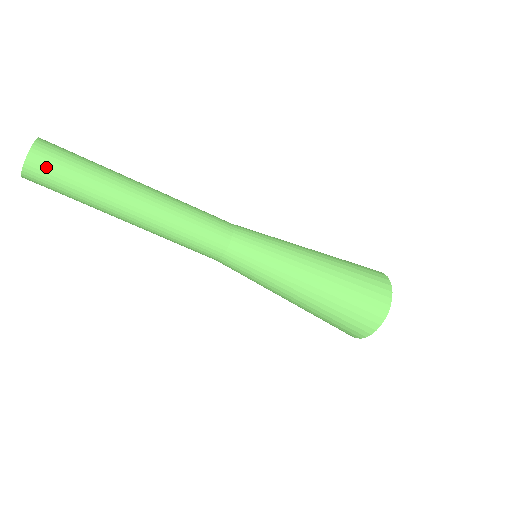
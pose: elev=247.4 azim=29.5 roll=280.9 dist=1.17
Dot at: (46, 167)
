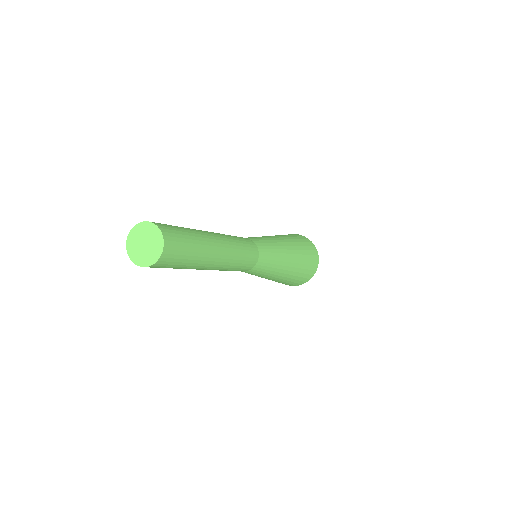
Dot at: (175, 245)
